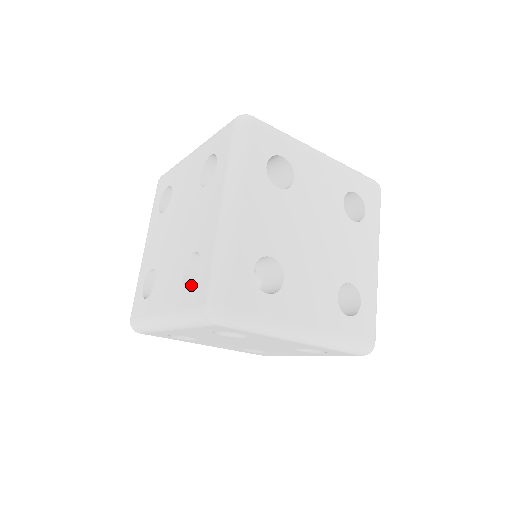
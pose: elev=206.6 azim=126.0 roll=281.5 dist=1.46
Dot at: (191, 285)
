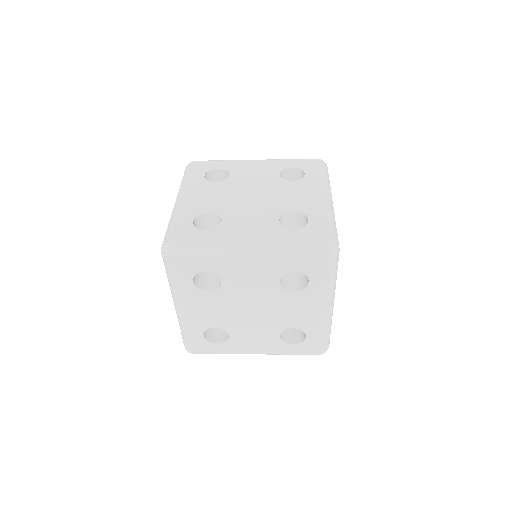
Dot at: occluded
